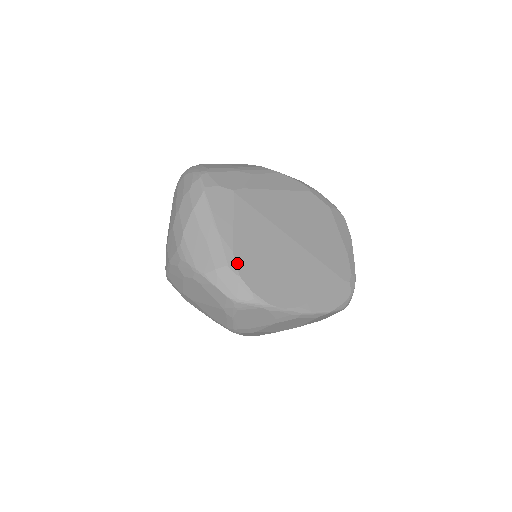
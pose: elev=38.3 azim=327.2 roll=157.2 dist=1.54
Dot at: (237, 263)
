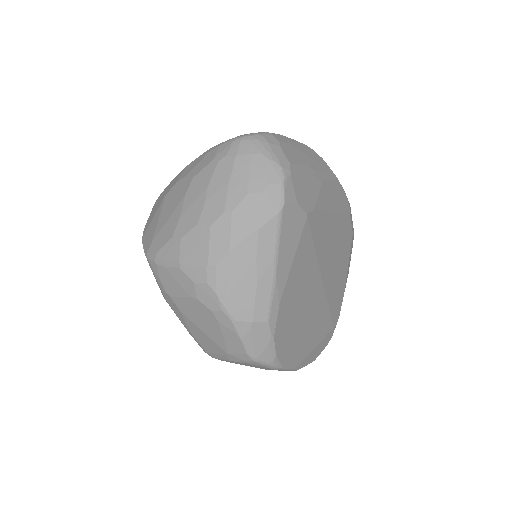
Dot at: (278, 319)
